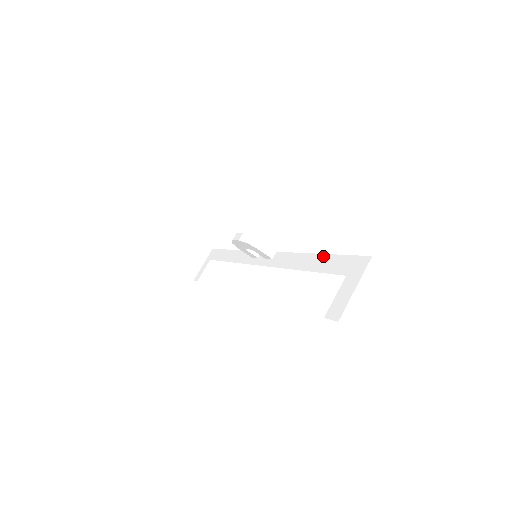
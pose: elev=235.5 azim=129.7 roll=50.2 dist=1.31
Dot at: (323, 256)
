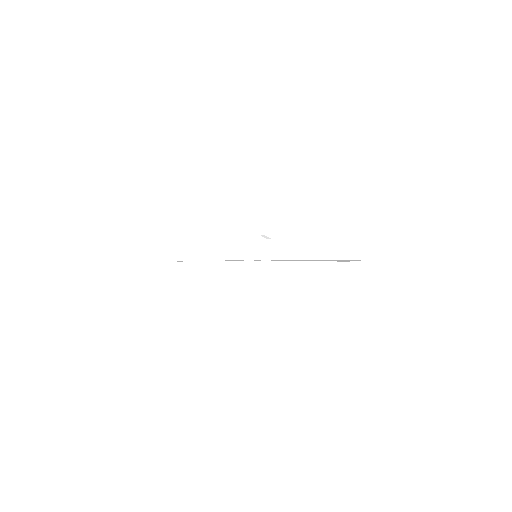
Dot at: occluded
